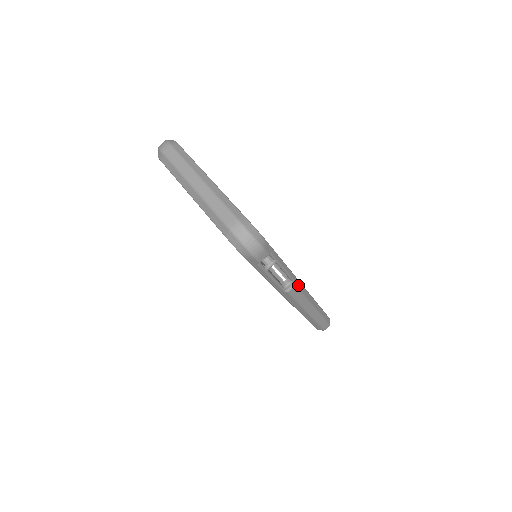
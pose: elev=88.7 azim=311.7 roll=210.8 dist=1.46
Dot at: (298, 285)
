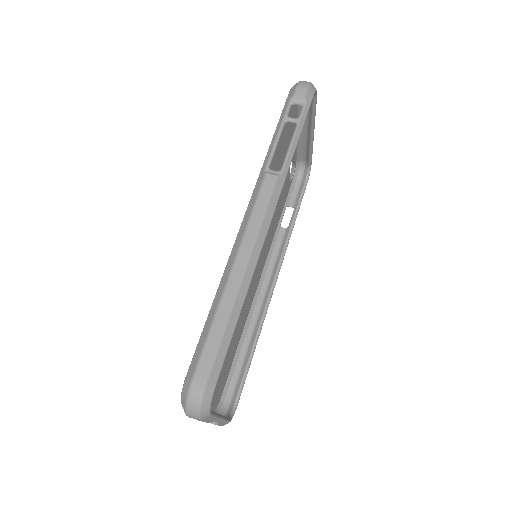
Dot at: (277, 188)
